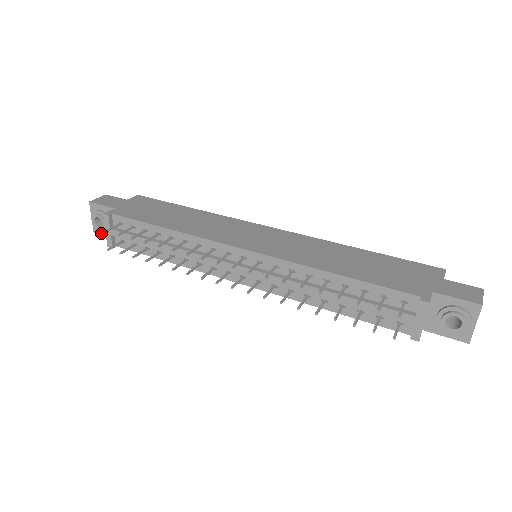
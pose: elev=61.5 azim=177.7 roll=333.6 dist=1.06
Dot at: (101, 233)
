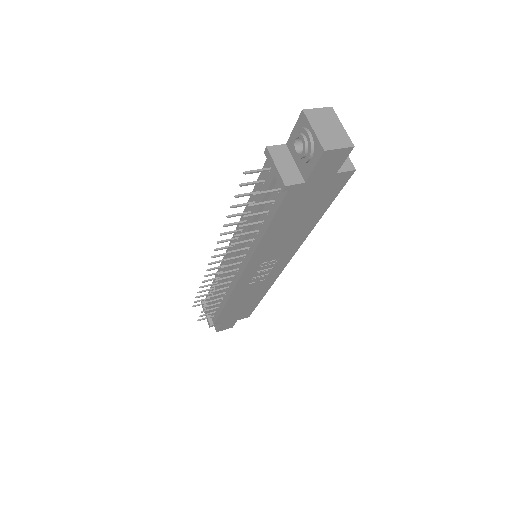
Dot at: (217, 328)
